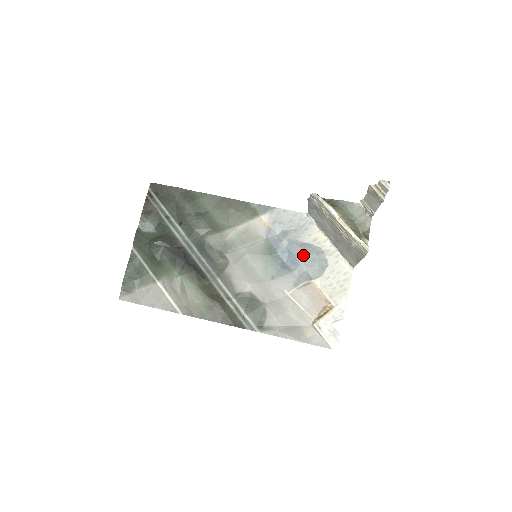
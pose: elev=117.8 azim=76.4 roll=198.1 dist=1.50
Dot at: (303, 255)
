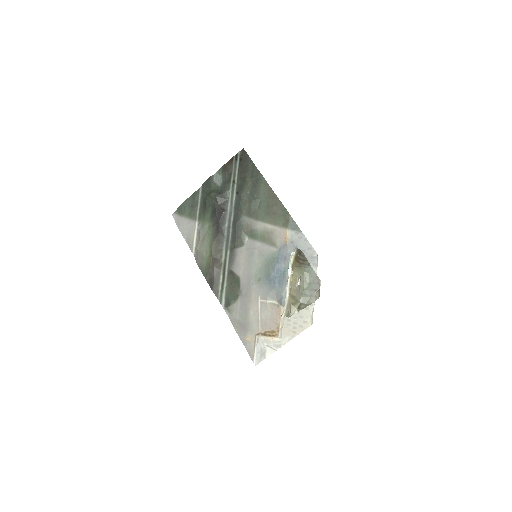
Dot at: occluded
